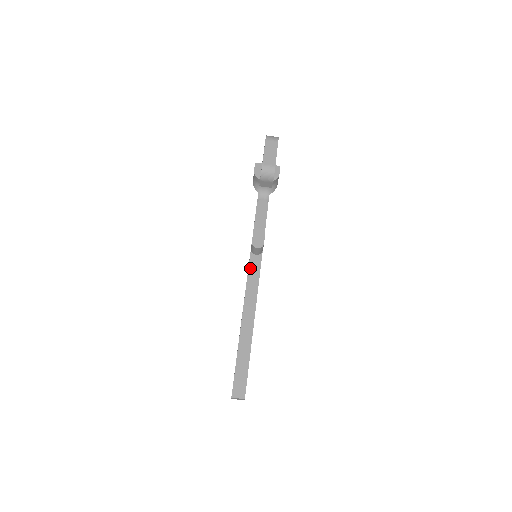
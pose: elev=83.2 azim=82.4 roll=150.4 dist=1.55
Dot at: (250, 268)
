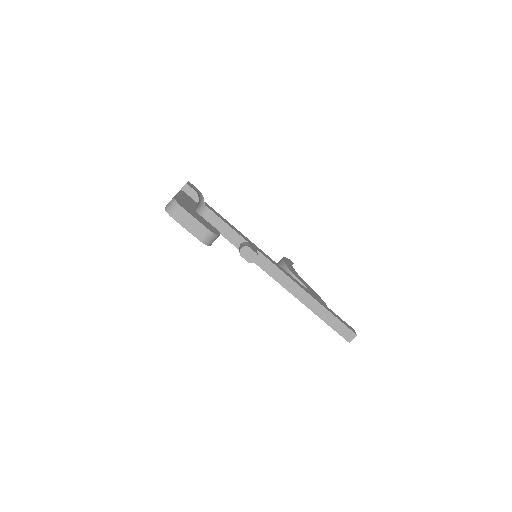
Dot at: (264, 269)
